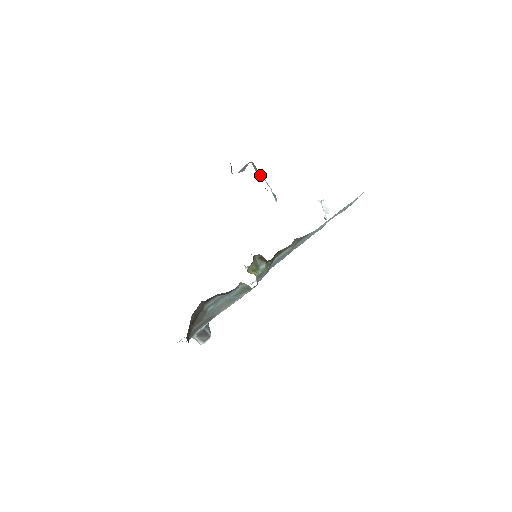
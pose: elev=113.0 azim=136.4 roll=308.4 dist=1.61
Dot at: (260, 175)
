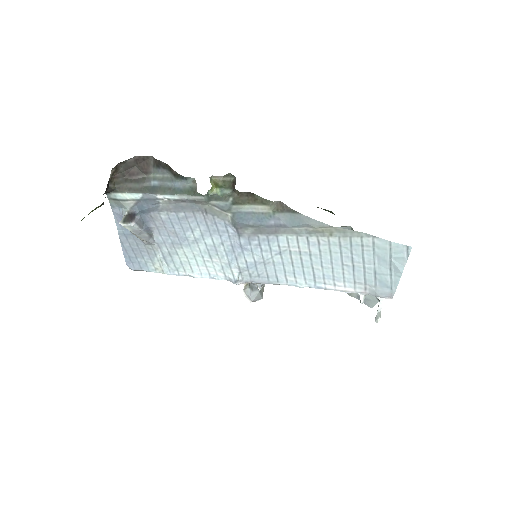
Dot at: occluded
